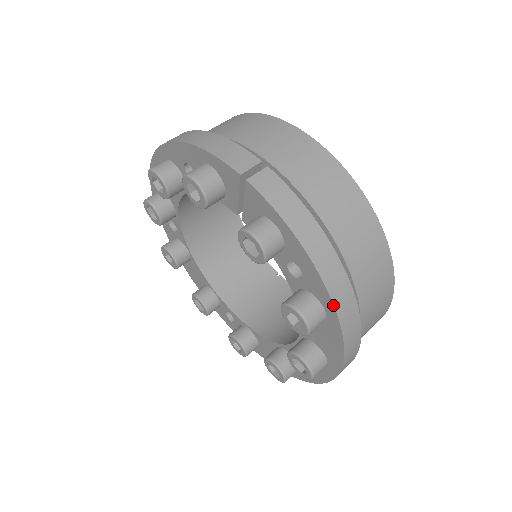
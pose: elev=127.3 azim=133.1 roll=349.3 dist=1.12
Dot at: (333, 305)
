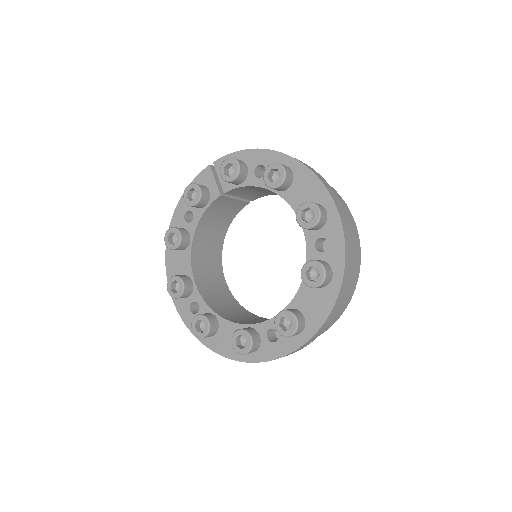
Dot at: (285, 154)
